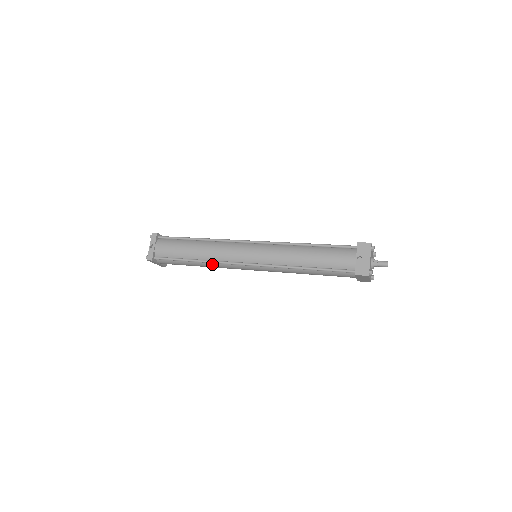
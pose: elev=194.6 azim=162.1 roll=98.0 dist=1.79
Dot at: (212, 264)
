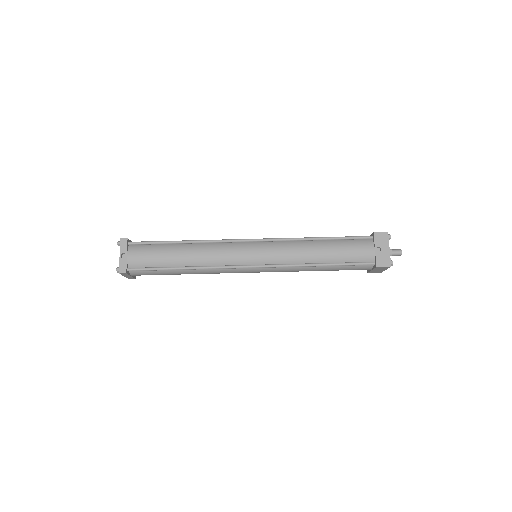
Dot at: (205, 270)
